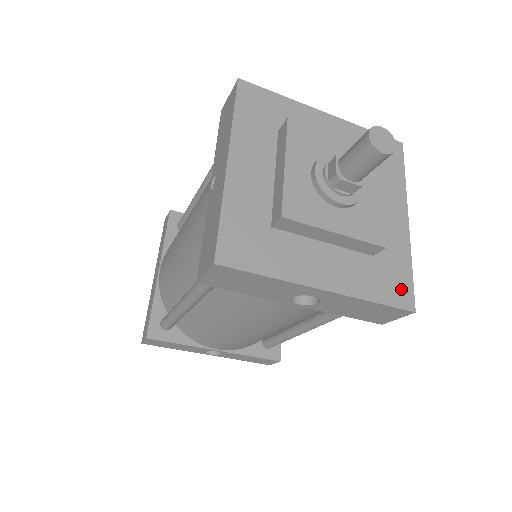
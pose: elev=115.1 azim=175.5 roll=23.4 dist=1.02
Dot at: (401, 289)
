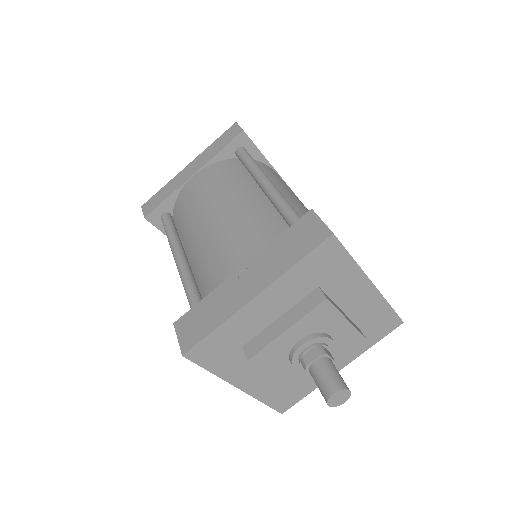
Dot at: (288, 402)
